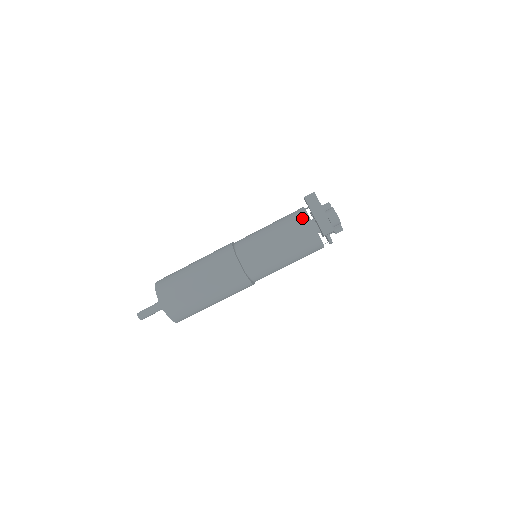
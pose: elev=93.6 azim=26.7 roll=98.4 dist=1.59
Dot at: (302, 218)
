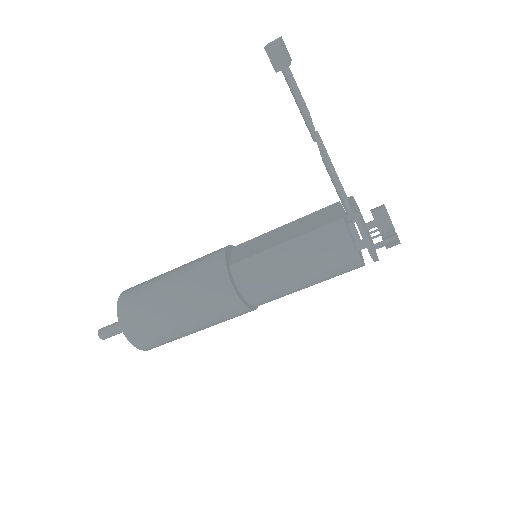
Dot at: (330, 206)
